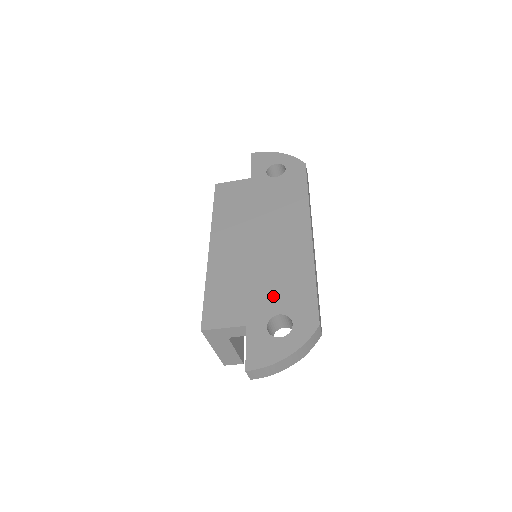
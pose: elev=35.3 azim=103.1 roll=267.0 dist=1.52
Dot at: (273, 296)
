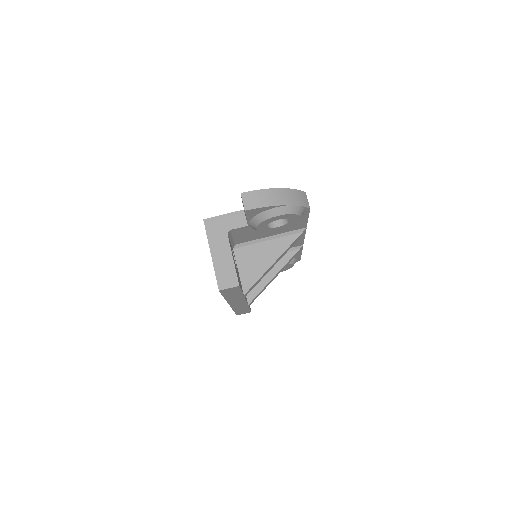
Dot at: occluded
